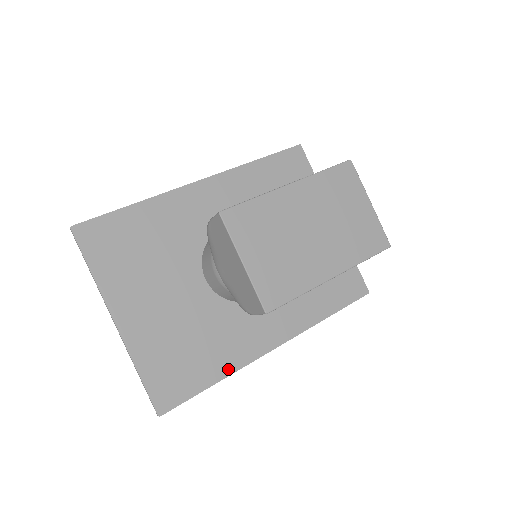
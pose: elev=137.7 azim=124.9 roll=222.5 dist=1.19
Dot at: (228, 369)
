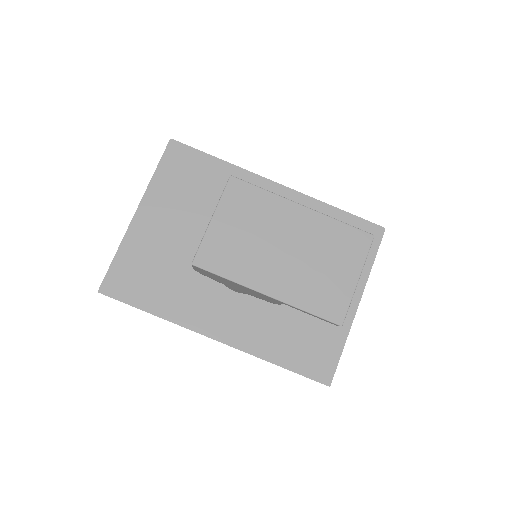
Dot at: (167, 314)
